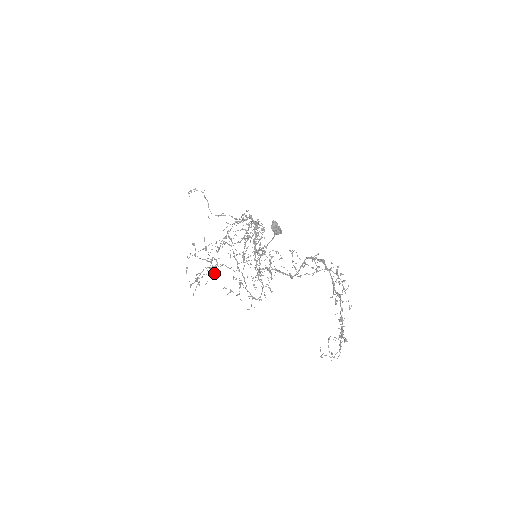
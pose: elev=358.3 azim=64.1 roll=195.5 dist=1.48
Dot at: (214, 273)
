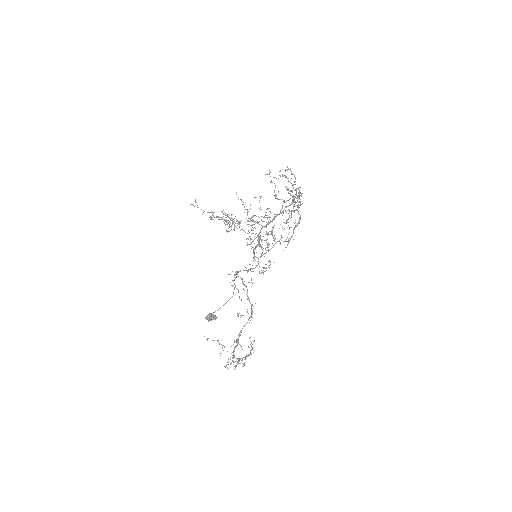
Dot at: occluded
